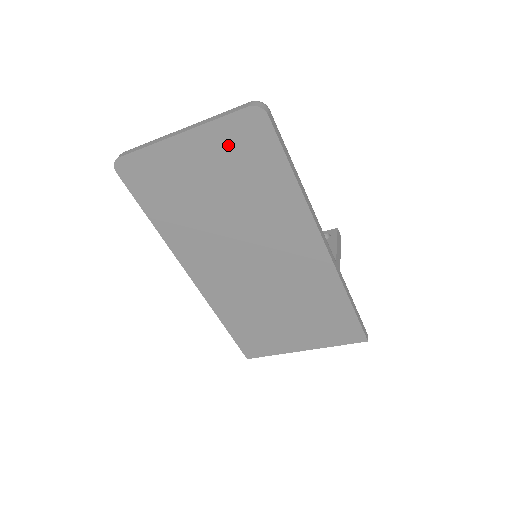
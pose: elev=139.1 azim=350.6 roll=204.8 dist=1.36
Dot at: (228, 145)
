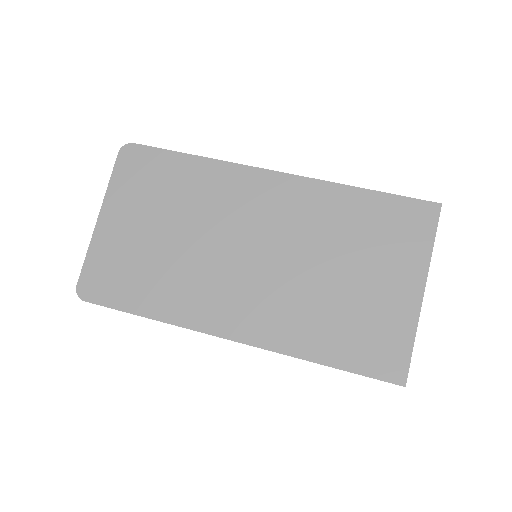
Dot at: (132, 187)
